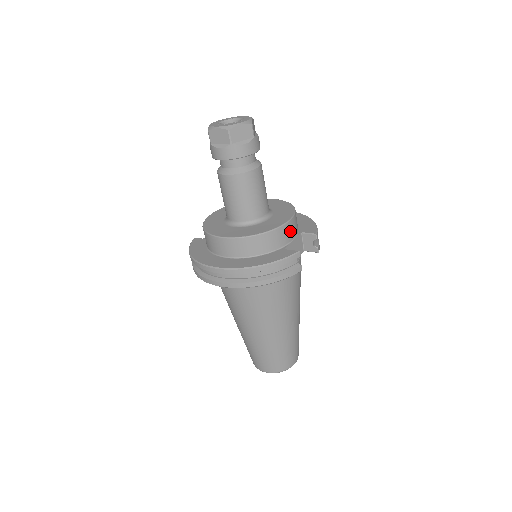
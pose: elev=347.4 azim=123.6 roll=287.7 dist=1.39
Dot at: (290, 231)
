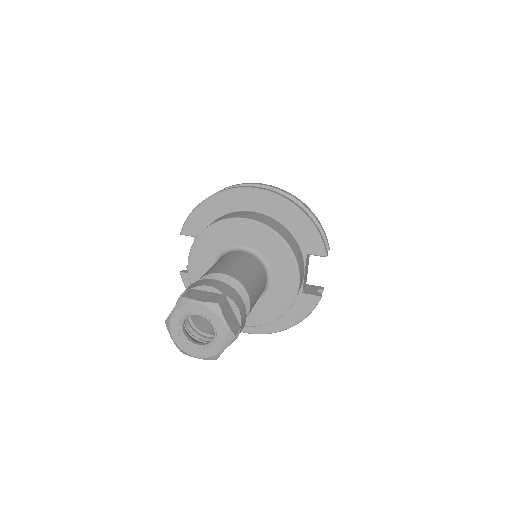
Dot at: (301, 281)
